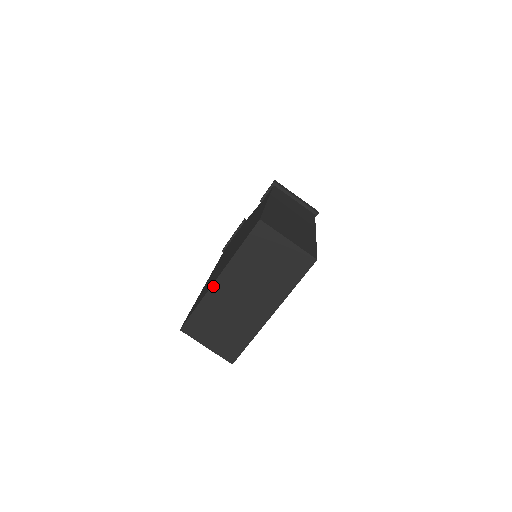
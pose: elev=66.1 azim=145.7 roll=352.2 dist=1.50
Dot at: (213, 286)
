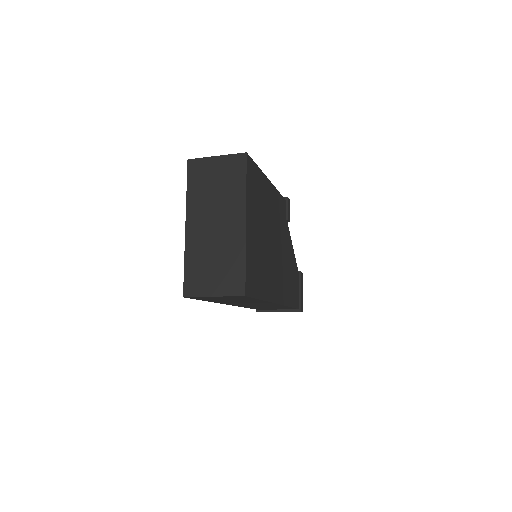
Dot at: (186, 236)
